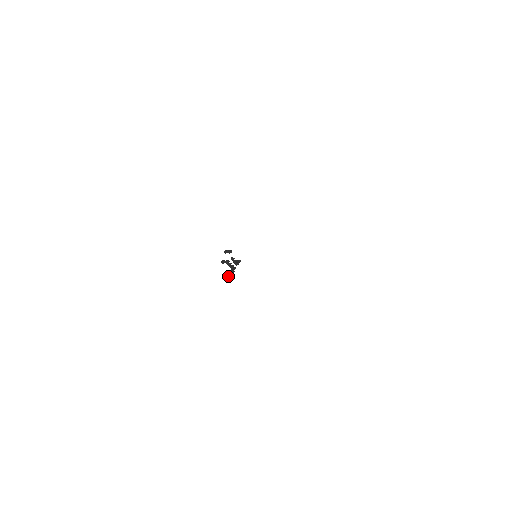
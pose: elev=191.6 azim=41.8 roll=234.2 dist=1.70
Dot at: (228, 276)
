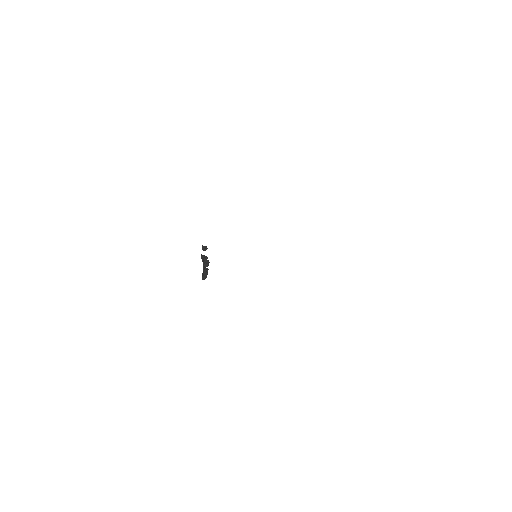
Dot at: (203, 274)
